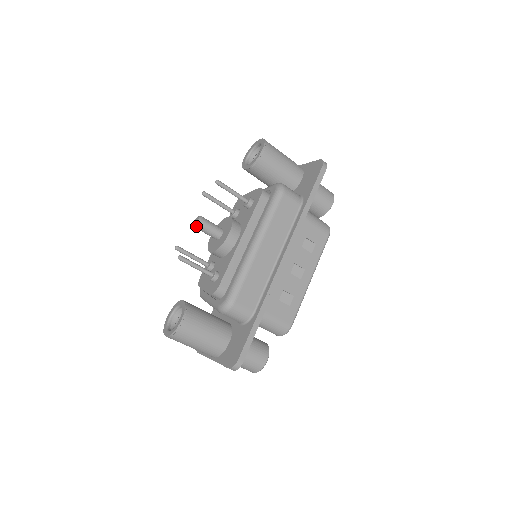
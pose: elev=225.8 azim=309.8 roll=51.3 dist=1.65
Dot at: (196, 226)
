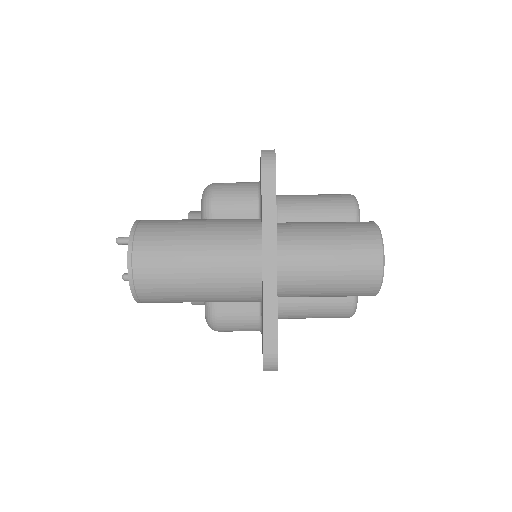
Dot at: occluded
